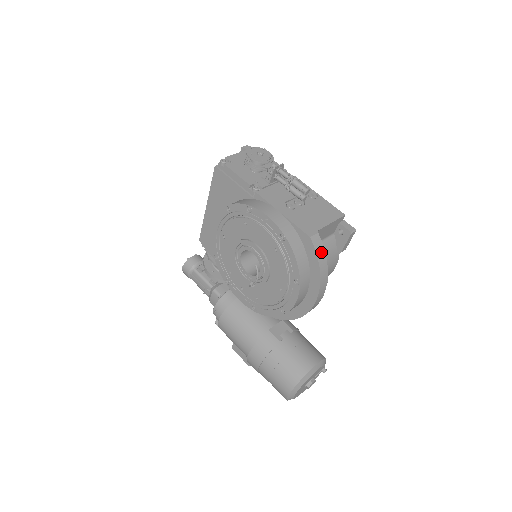
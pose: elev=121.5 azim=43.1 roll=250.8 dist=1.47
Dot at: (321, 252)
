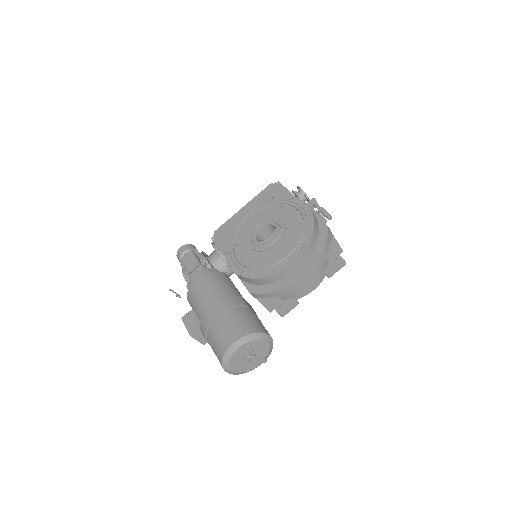
Dot at: (329, 241)
